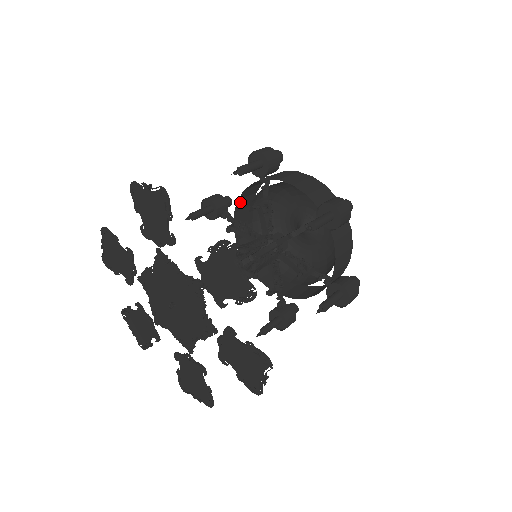
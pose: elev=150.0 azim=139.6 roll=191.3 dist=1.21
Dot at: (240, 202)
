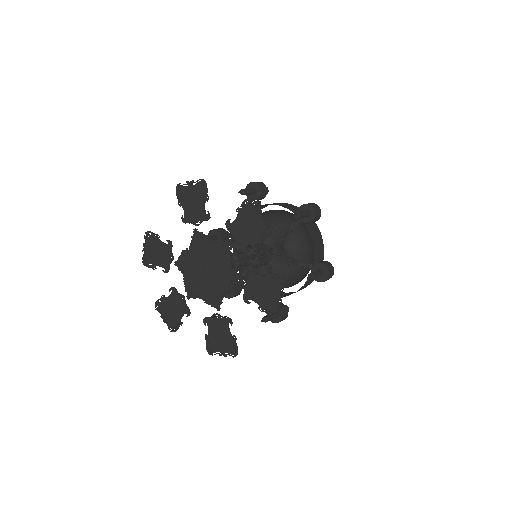
Dot at: occluded
